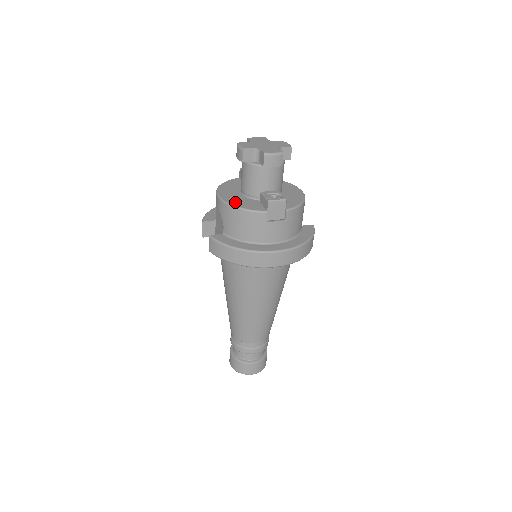
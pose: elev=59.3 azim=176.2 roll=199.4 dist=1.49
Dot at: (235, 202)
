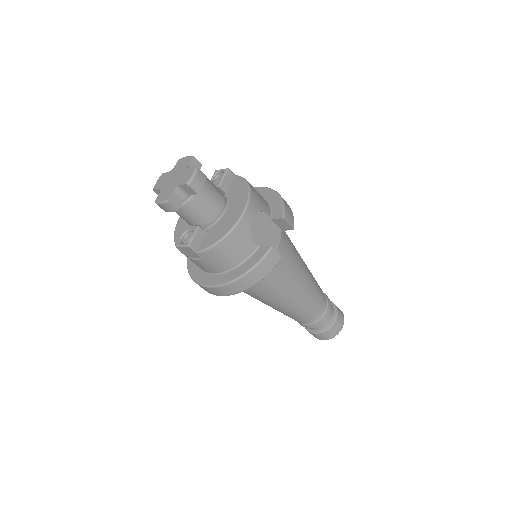
Dot at: (179, 230)
